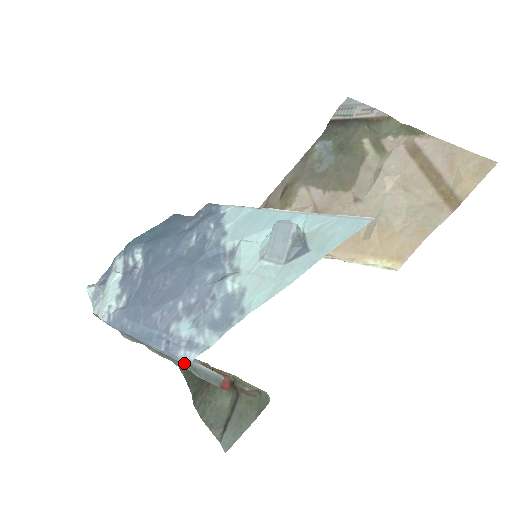
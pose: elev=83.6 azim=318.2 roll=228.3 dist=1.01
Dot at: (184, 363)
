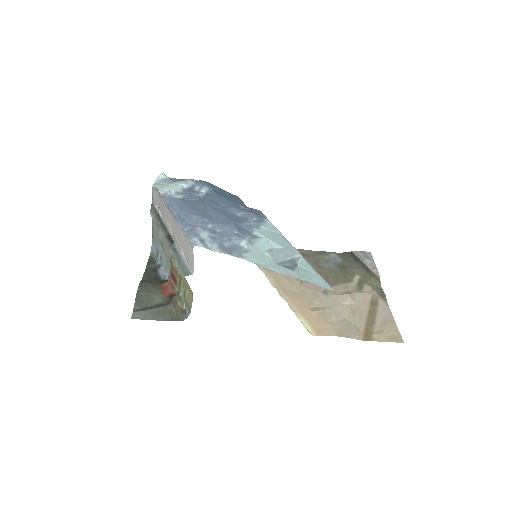
Dot at: (192, 243)
